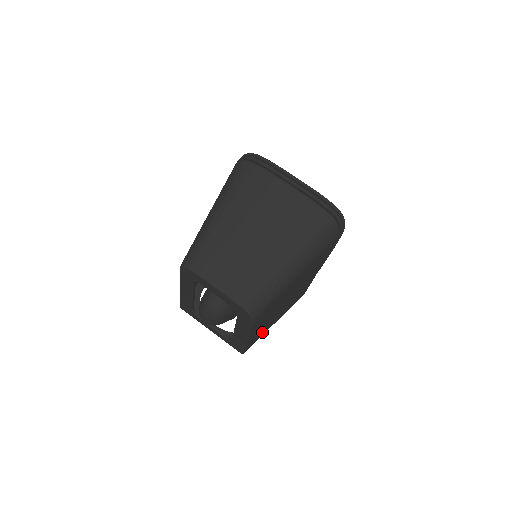
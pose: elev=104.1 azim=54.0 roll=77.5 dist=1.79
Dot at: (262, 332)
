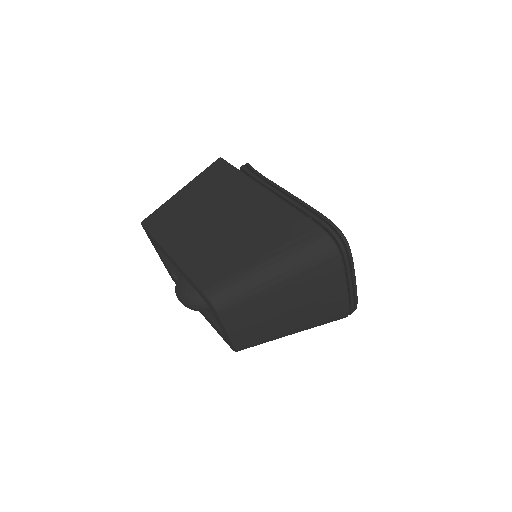
Dot at: occluded
